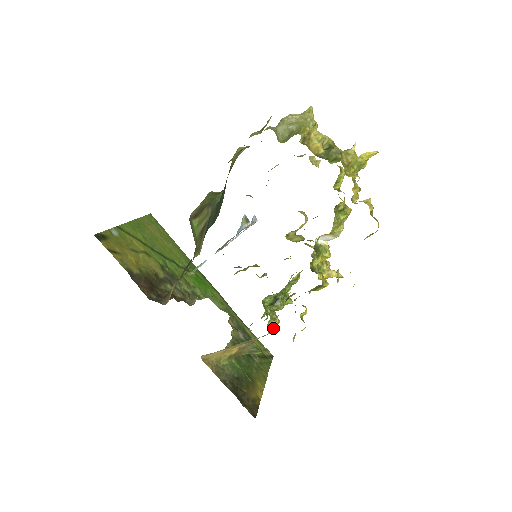
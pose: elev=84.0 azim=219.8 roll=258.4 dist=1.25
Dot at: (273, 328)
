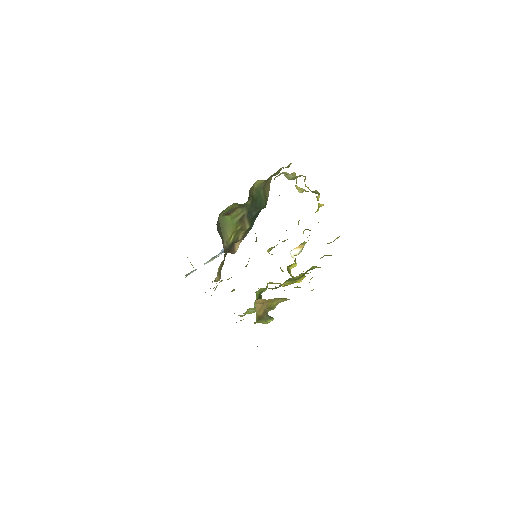
Dot at: occluded
